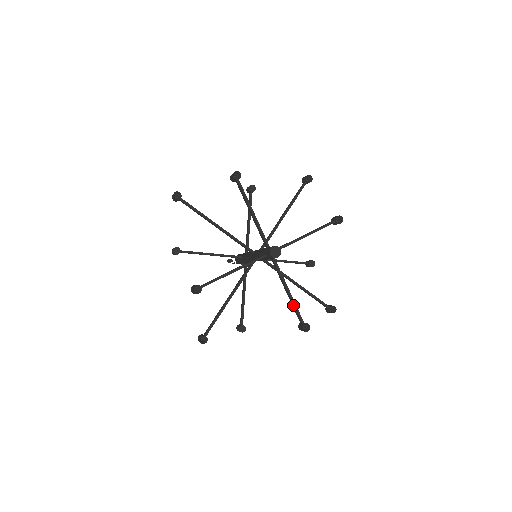
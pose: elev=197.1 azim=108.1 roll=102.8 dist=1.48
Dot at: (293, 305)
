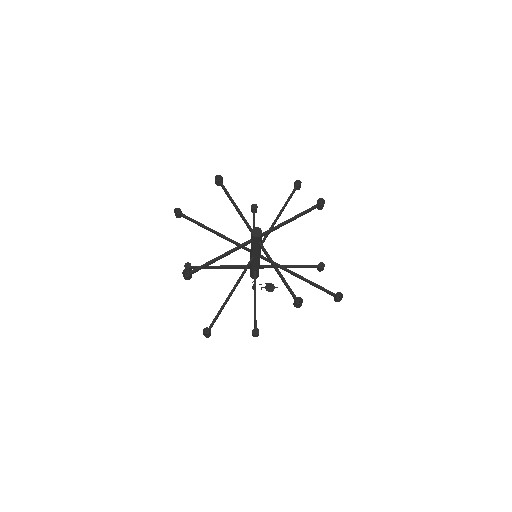
Dot at: (284, 282)
